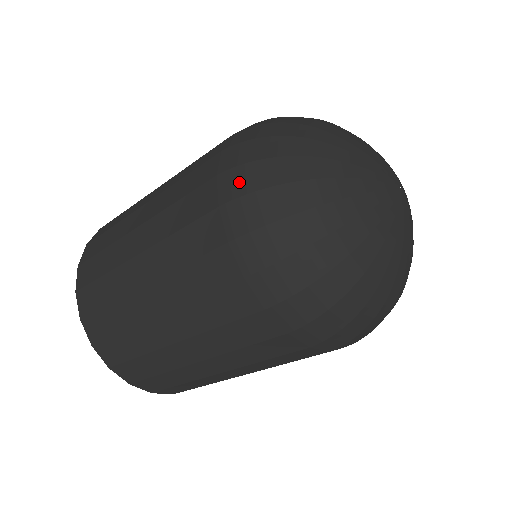
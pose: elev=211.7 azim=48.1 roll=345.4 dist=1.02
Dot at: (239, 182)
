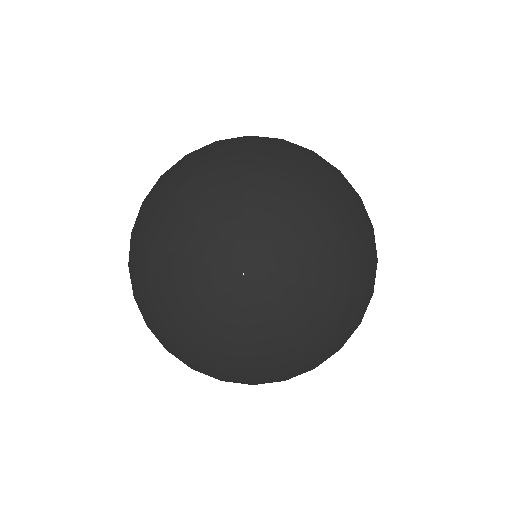
Dot at: occluded
